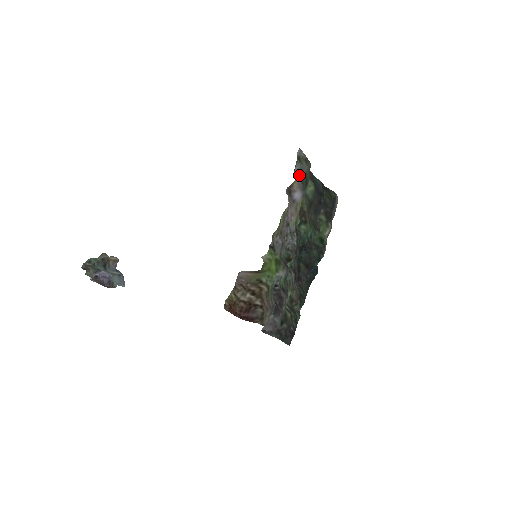
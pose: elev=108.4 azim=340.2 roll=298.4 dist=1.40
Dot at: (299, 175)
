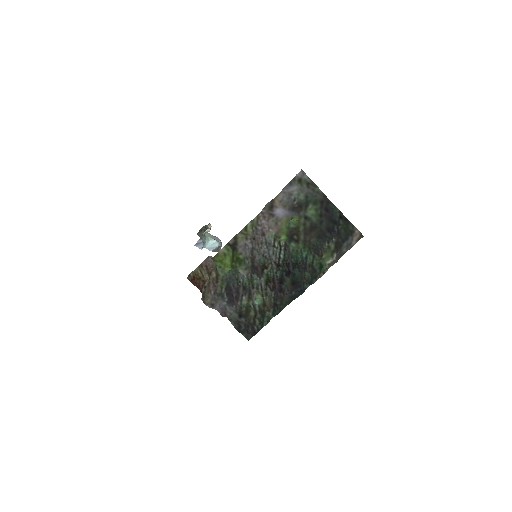
Dot at: (293, 195)
